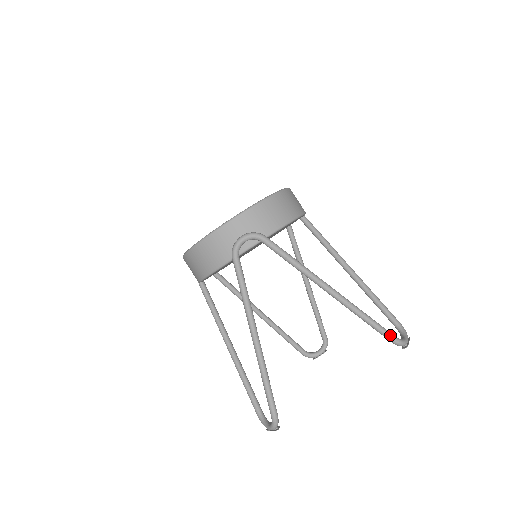
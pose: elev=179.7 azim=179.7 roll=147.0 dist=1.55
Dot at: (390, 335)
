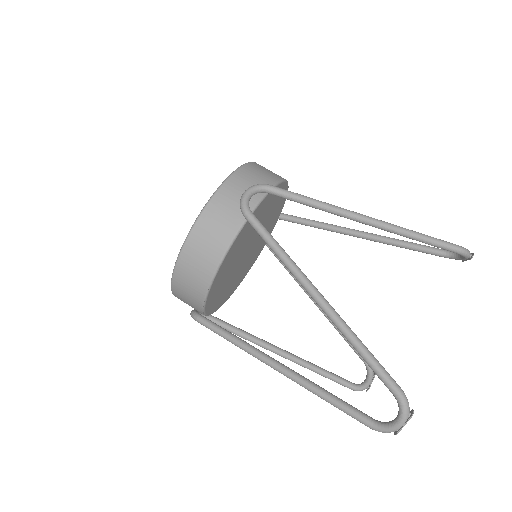
Dot at: (452, 244)
